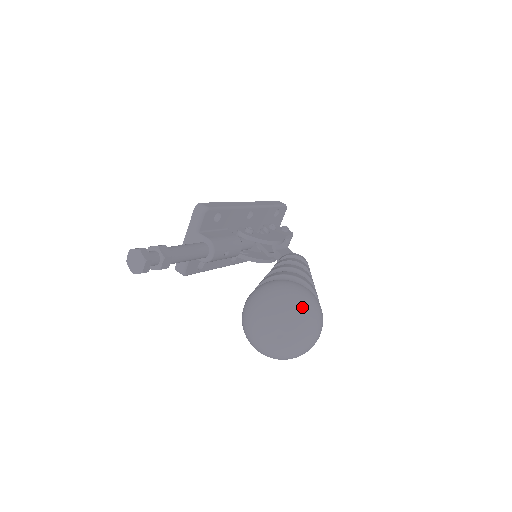
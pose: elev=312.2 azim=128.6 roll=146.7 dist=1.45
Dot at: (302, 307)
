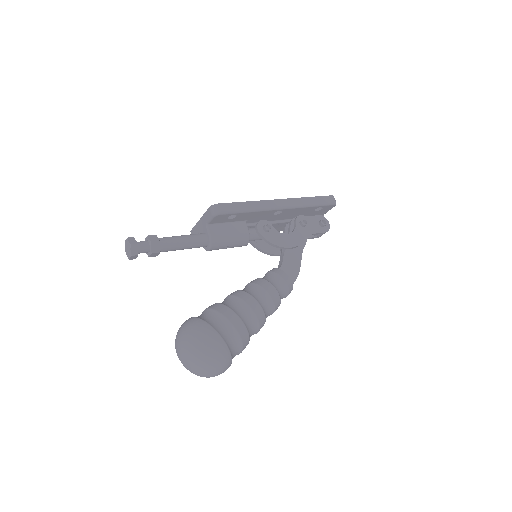
Dot at: (206, 359)
